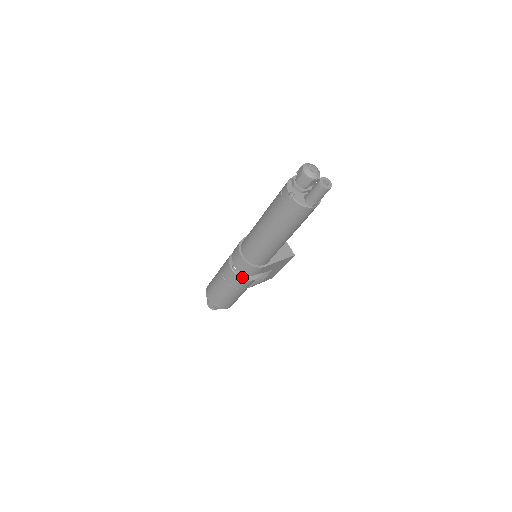
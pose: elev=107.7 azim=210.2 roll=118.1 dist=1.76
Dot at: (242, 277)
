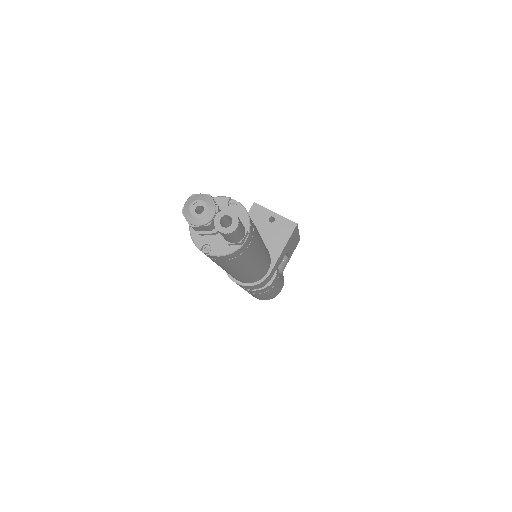
Dot at: occluded
